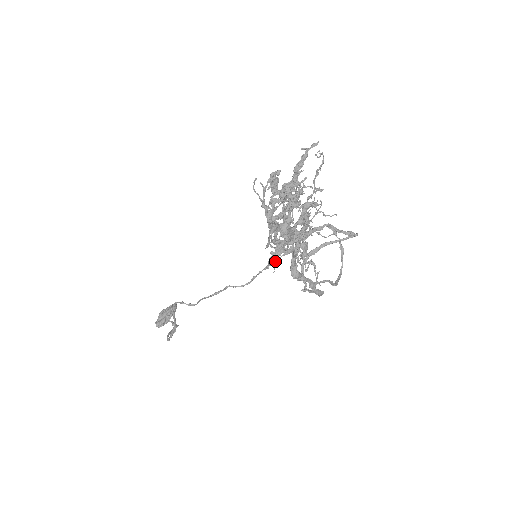
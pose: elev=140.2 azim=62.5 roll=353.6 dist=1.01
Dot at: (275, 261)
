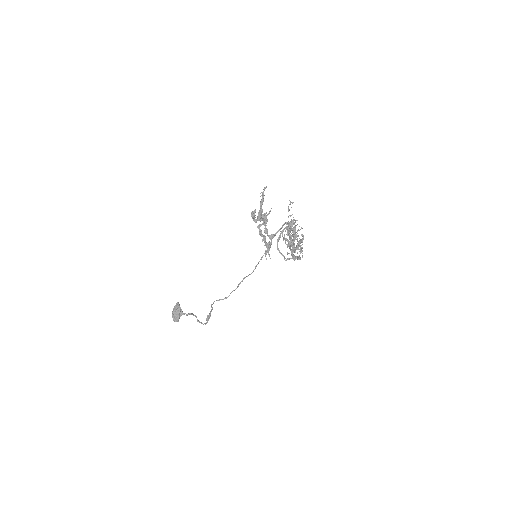
Dot at: (269, 254)
